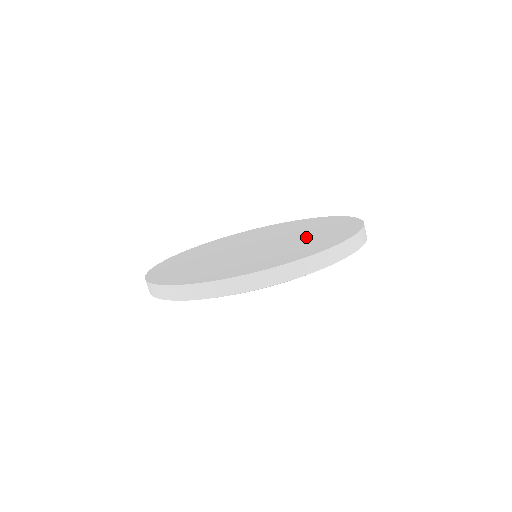
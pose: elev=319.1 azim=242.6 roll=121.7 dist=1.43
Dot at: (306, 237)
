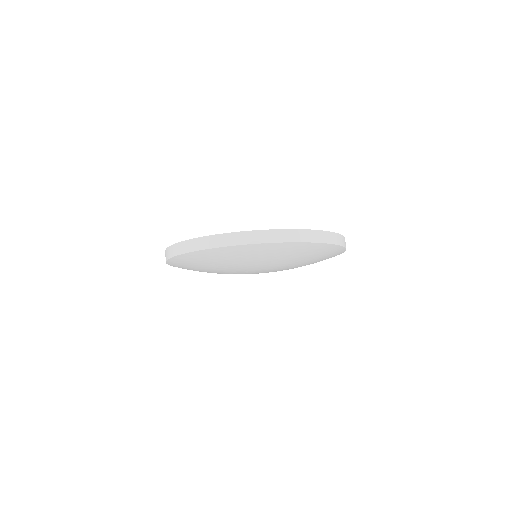
Dot at: occluded
